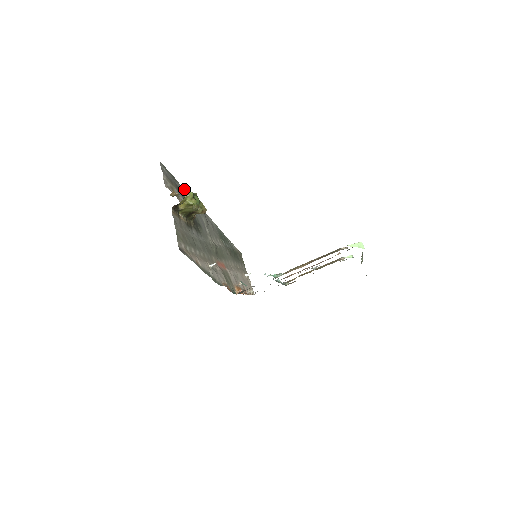
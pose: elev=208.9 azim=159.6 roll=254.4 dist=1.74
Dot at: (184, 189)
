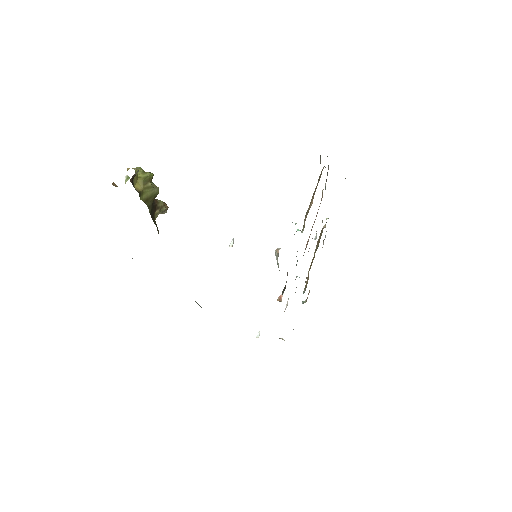
Dot at: occluded
